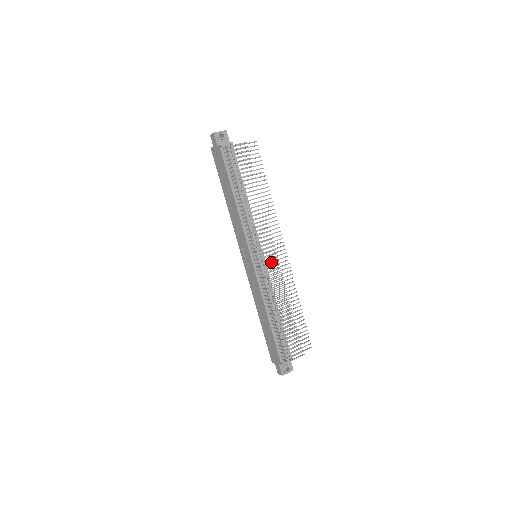
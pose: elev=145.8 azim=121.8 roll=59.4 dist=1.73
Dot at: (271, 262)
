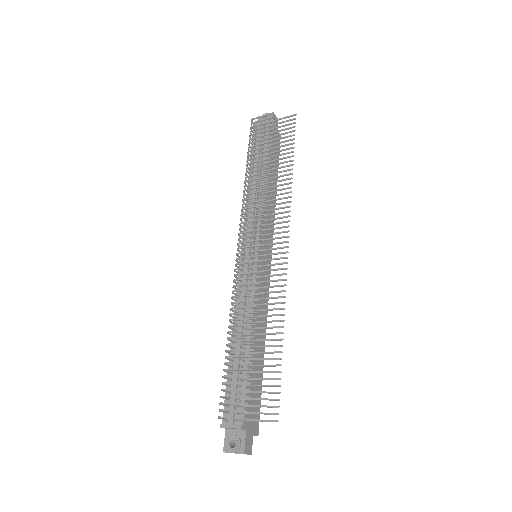
Dot at: occluded
